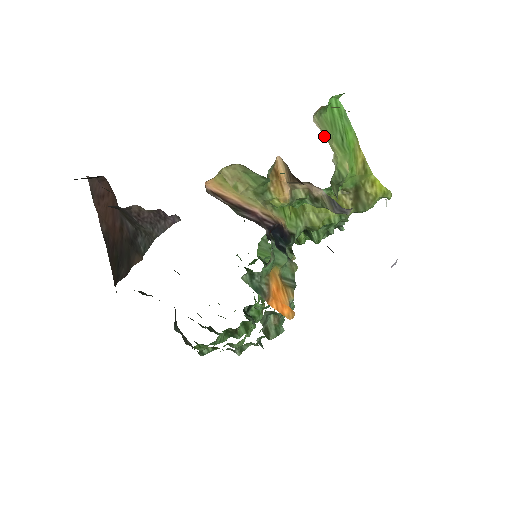
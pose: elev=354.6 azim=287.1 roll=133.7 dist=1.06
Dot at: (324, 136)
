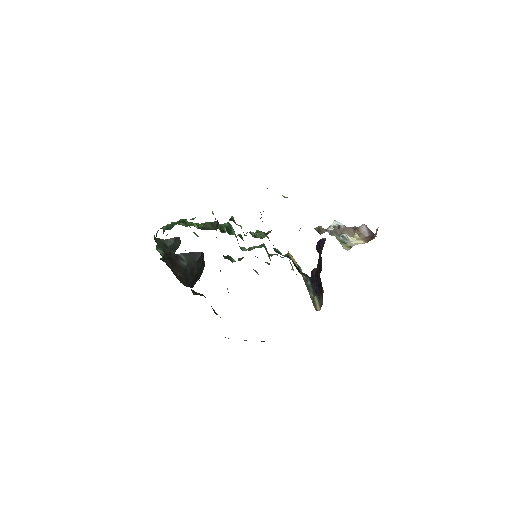
Dot at: (338, 240)
